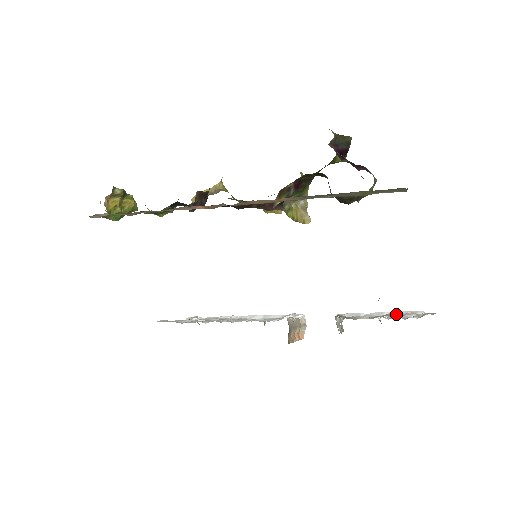
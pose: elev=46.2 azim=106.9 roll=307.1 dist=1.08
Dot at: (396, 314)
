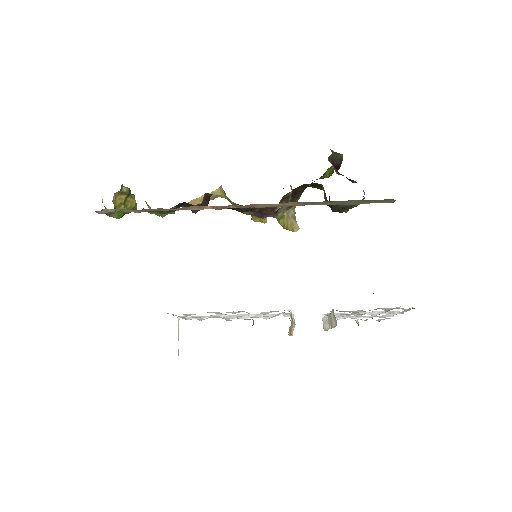
Dot at: (385, 309)
